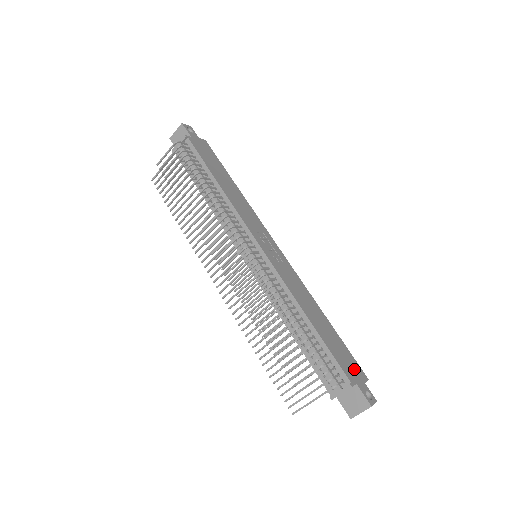
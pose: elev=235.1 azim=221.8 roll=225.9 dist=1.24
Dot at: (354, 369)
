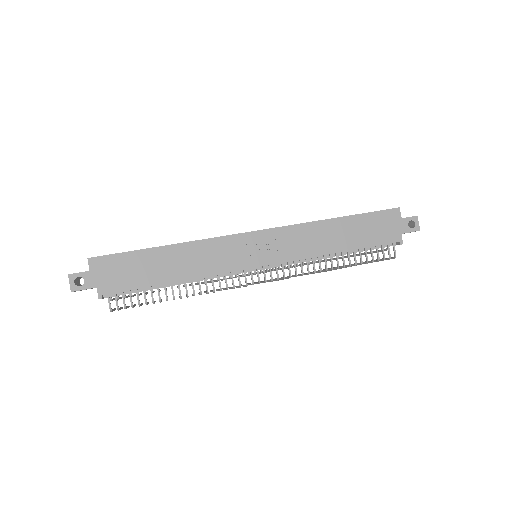
Dot at: (389, 223)
